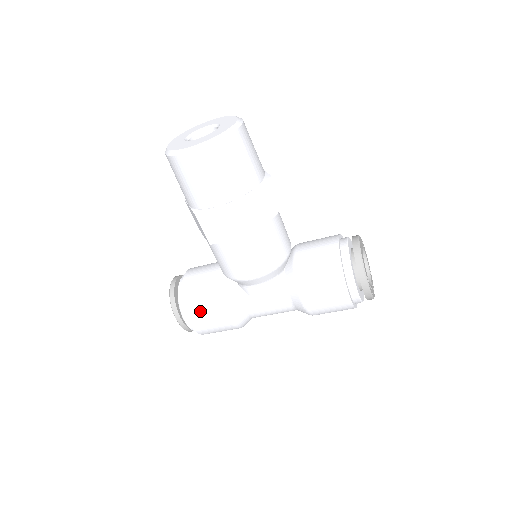
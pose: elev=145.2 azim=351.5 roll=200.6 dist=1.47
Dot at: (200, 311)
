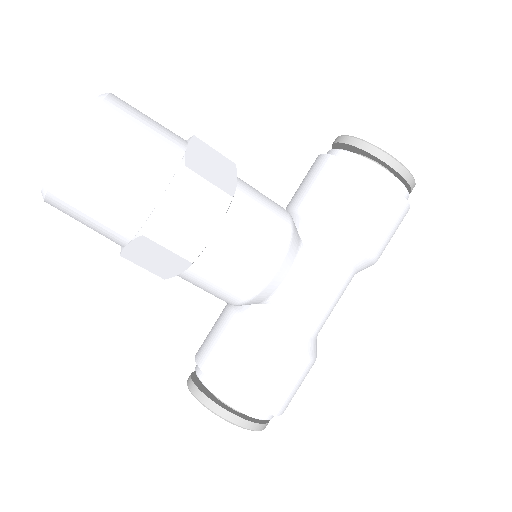
Dot at: (253, 378)
